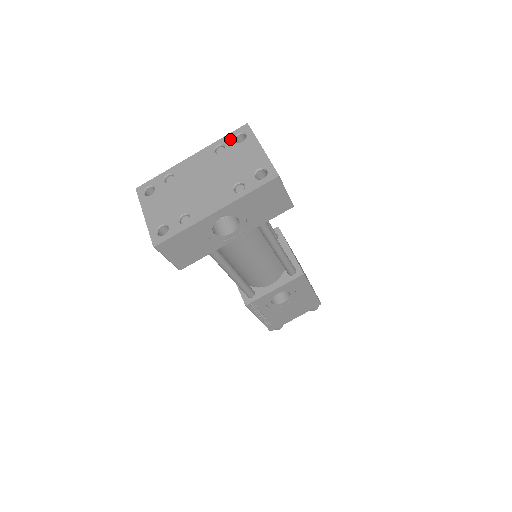
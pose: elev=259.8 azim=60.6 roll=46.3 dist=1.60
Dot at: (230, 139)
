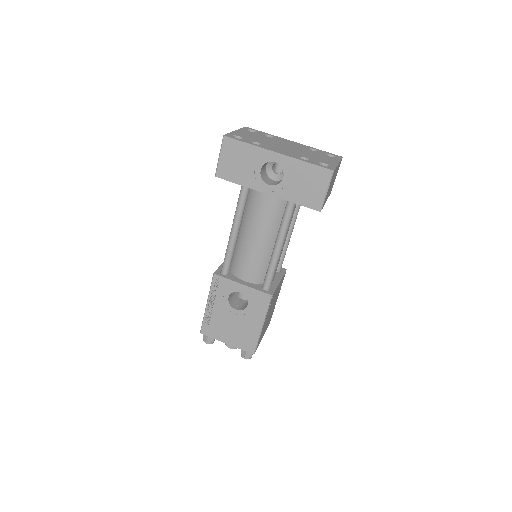
Dot at: (325, 152)
